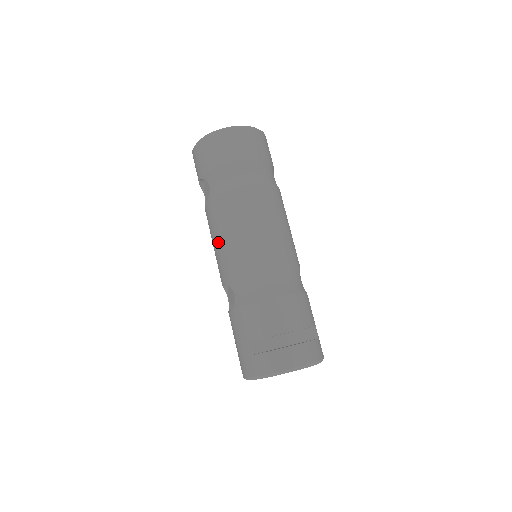
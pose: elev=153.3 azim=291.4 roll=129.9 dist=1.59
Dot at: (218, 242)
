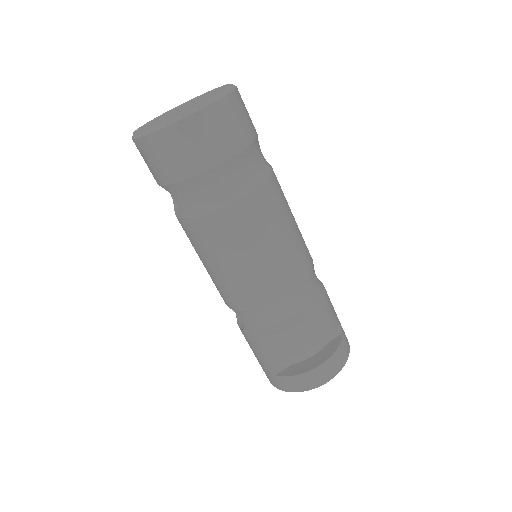
Dot at: (207, 267)
